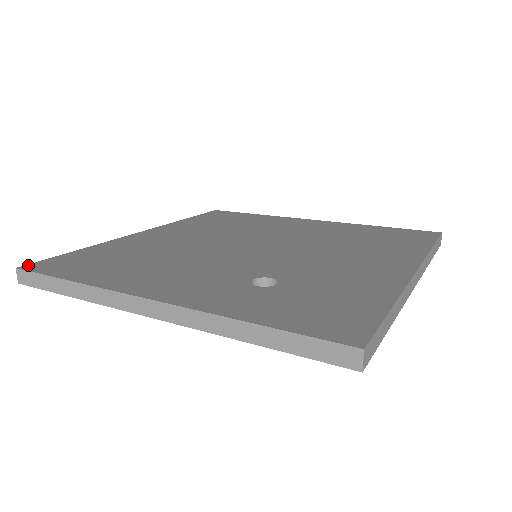
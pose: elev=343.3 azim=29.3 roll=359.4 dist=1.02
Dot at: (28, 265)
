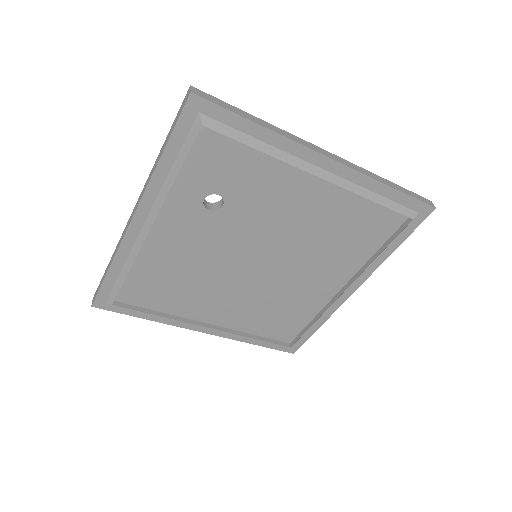
Dot at: occluded
